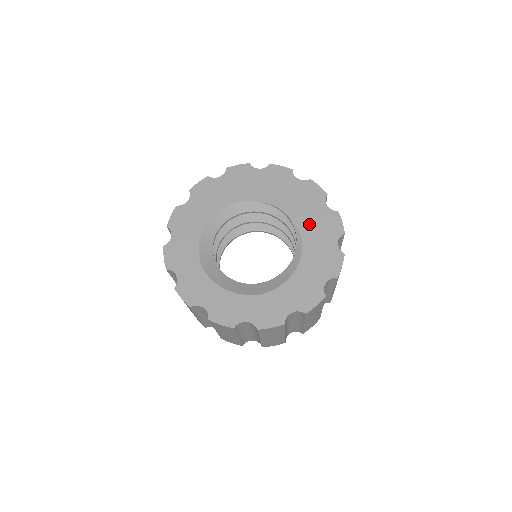
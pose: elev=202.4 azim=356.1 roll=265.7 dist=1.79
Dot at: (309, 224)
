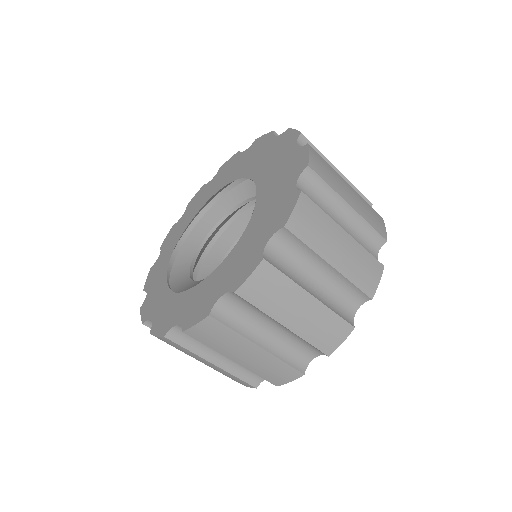
Dot at: (264, 209)
